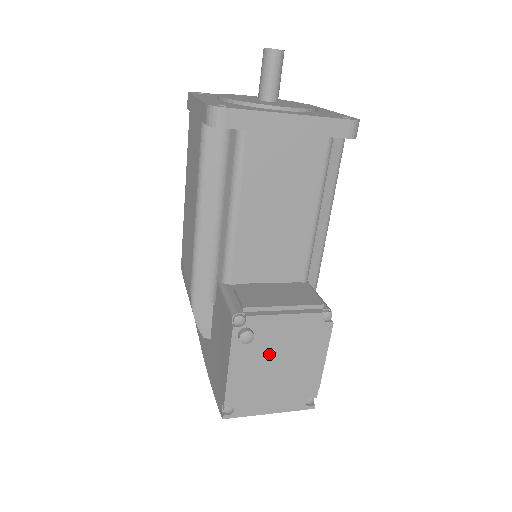
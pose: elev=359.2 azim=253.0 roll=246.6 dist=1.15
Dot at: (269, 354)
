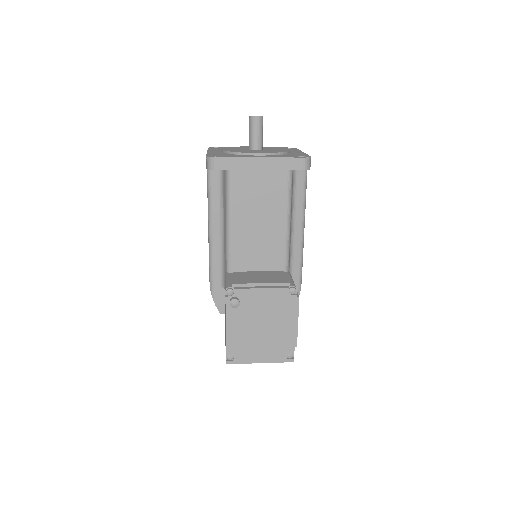
Dot at: (253, 317)
